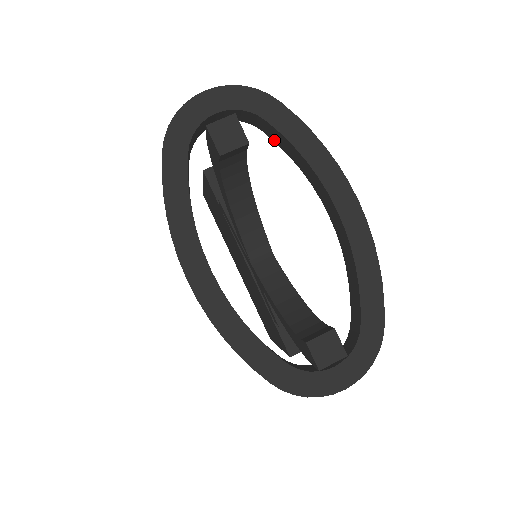
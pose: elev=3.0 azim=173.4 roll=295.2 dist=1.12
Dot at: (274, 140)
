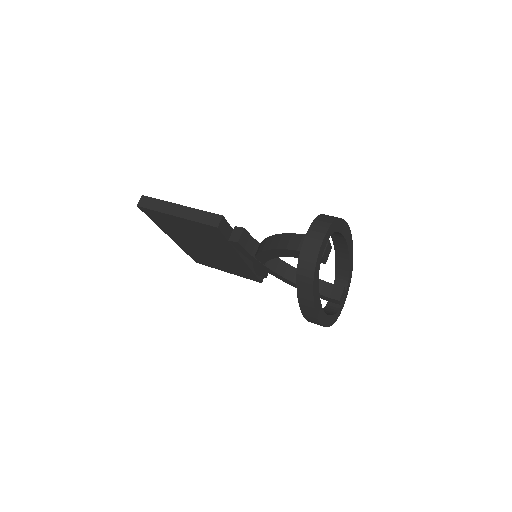
Dot at: occluded
